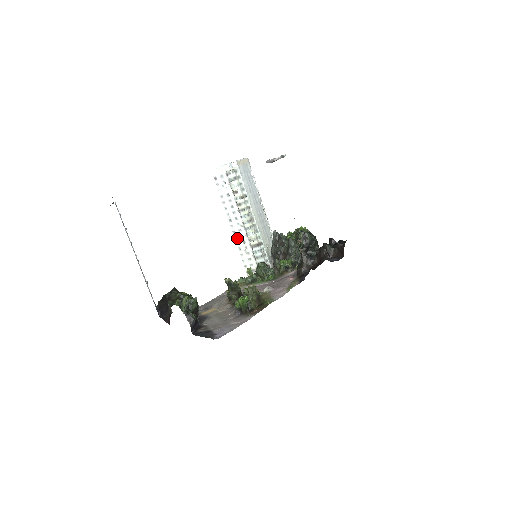
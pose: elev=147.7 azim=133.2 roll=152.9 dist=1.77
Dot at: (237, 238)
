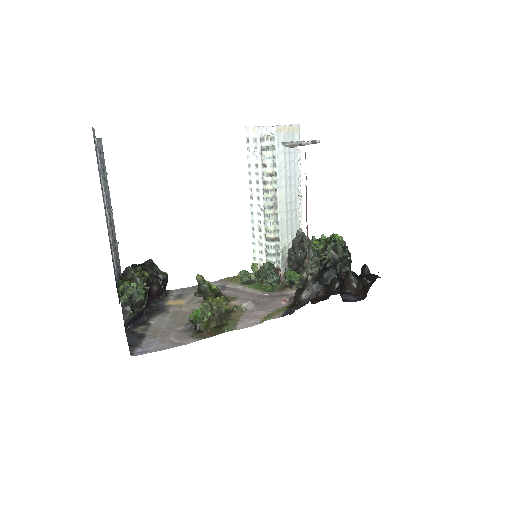
Dot at: (254, 222)
